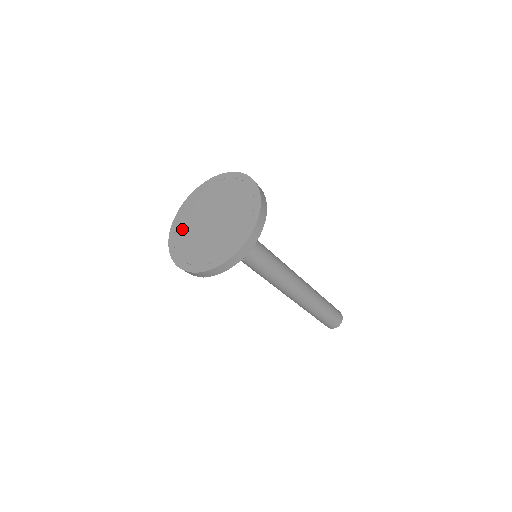
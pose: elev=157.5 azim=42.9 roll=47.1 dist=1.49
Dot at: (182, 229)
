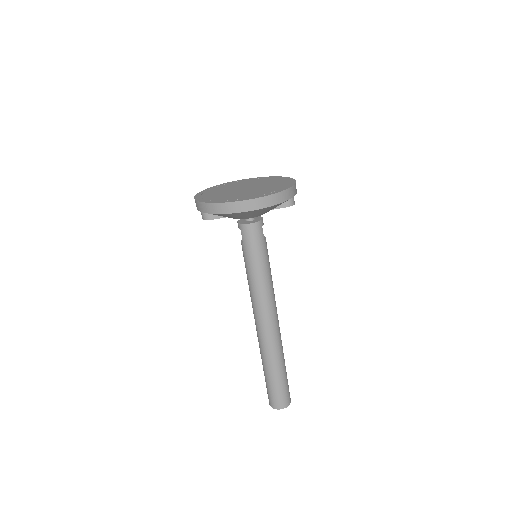
Dot at: (227, 185)
